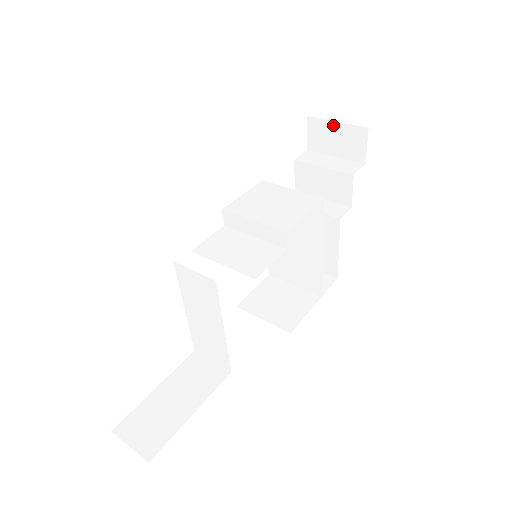
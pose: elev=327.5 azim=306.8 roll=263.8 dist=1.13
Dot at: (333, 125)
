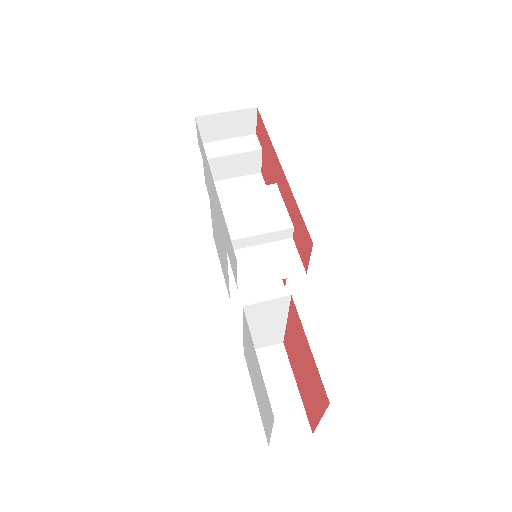
Dot at: (223, 116)
